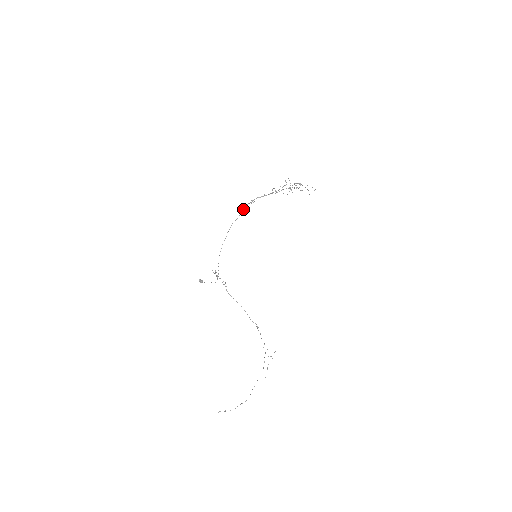
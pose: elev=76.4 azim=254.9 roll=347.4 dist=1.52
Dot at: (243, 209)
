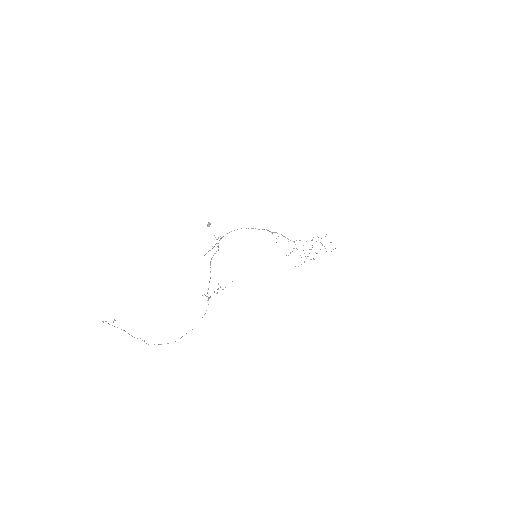
Dot at: (270, 231)
